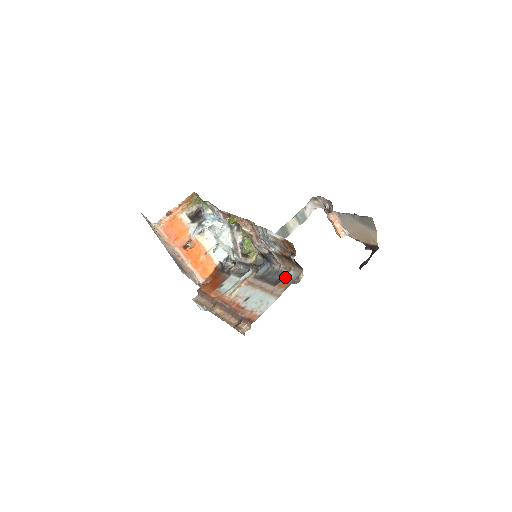
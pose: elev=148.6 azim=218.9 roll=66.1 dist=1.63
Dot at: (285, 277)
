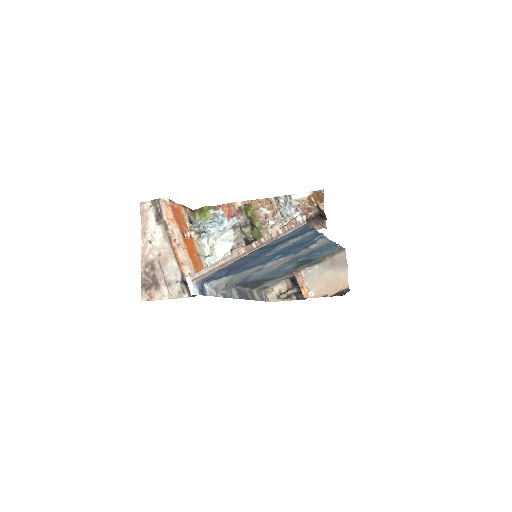
Dot at: occluded
